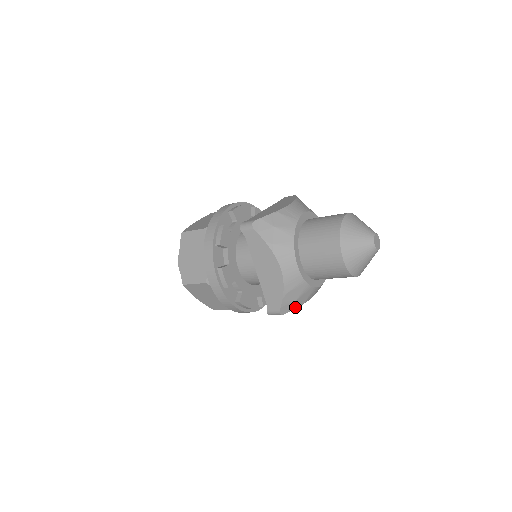
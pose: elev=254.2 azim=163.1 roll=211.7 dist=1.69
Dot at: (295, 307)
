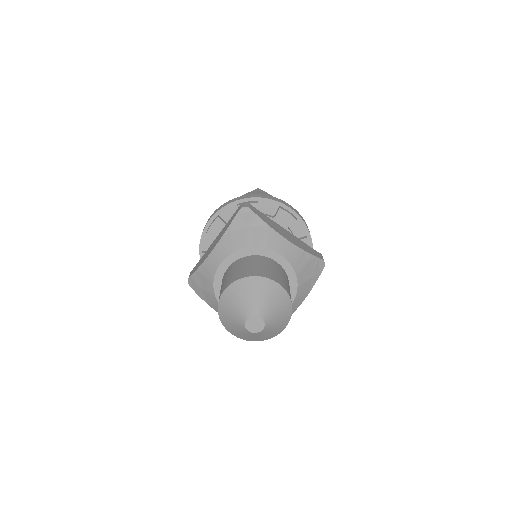
Dot at: (200, 295)
